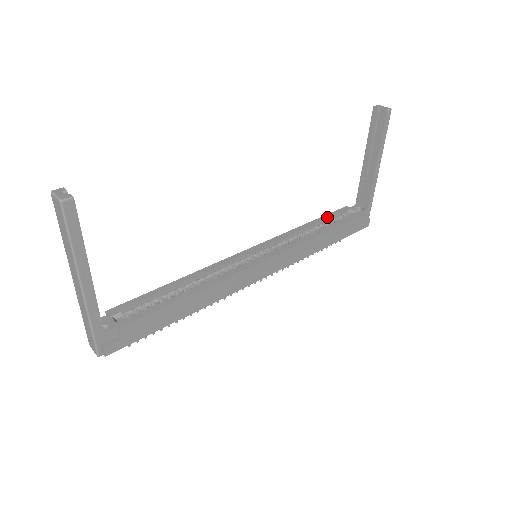
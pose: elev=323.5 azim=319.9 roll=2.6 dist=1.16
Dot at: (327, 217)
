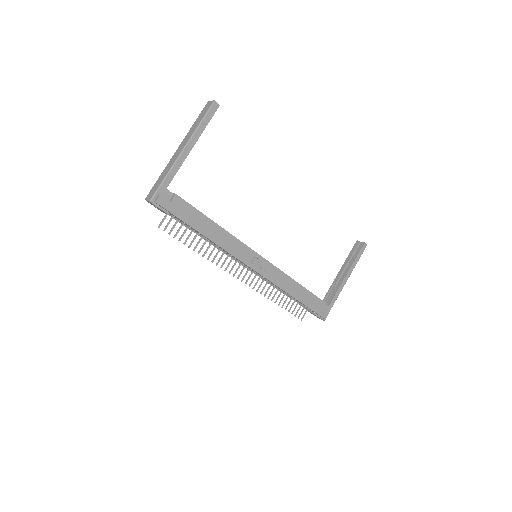
Dot at: occluded
